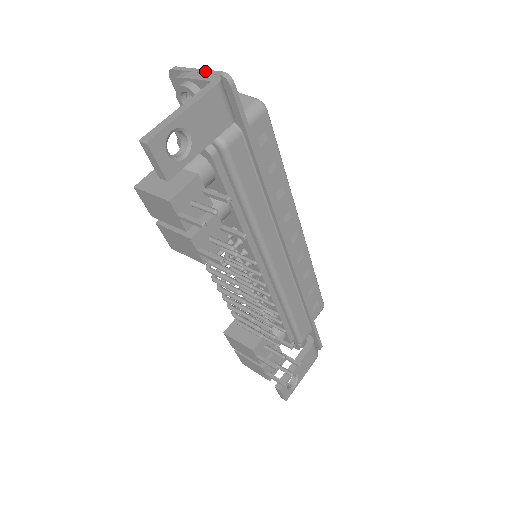
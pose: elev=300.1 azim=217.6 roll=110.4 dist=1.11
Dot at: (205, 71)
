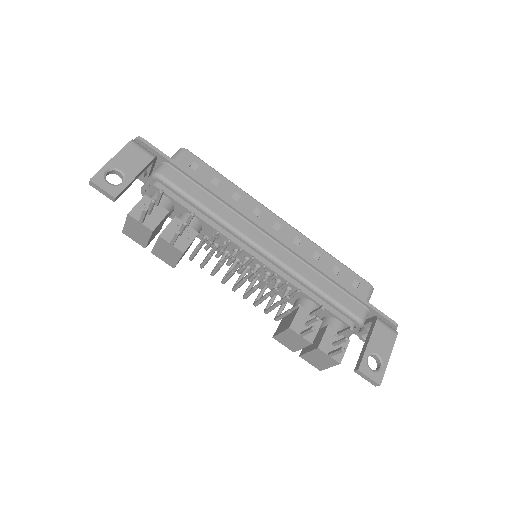
Dot at: occluded
